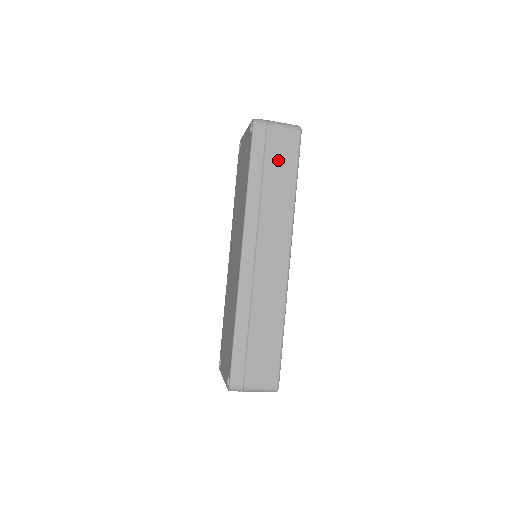
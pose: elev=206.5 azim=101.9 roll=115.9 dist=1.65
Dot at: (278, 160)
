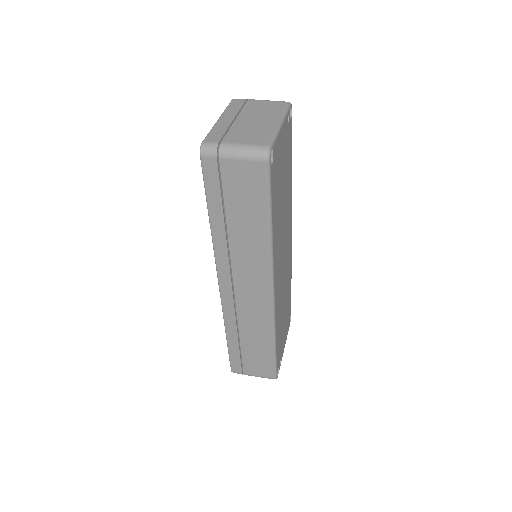
Dot at: (241, 199)
